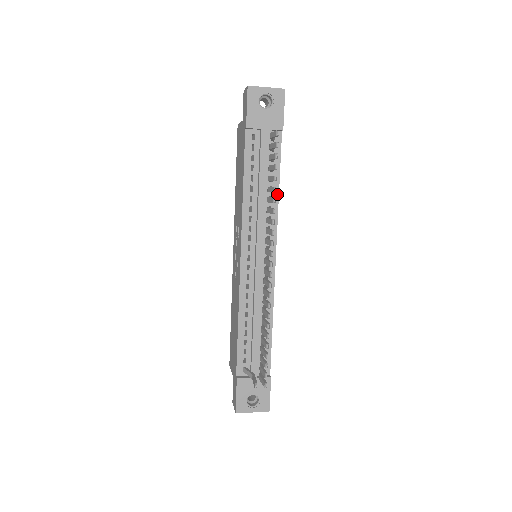
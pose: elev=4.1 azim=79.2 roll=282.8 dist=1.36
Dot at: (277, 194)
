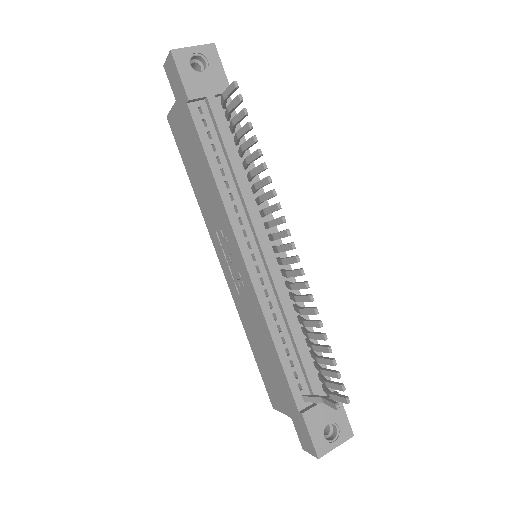
Dot at: occluded
